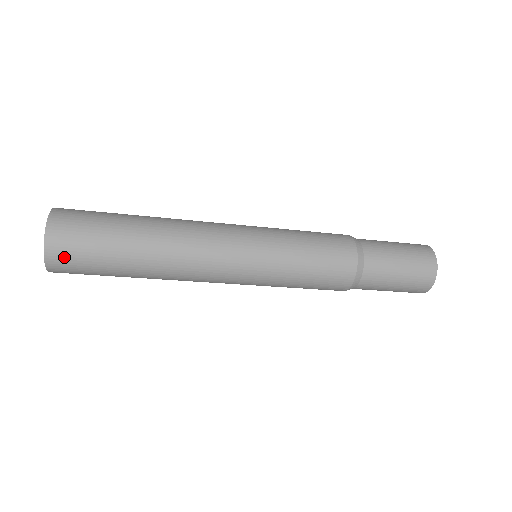
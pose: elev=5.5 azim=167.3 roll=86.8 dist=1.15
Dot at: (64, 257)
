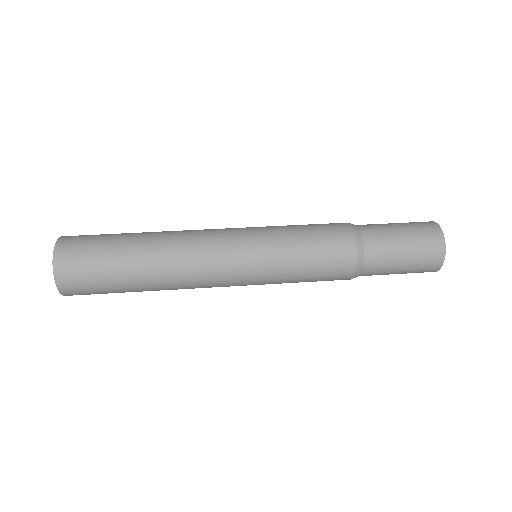
Dot at: (71, 257)
